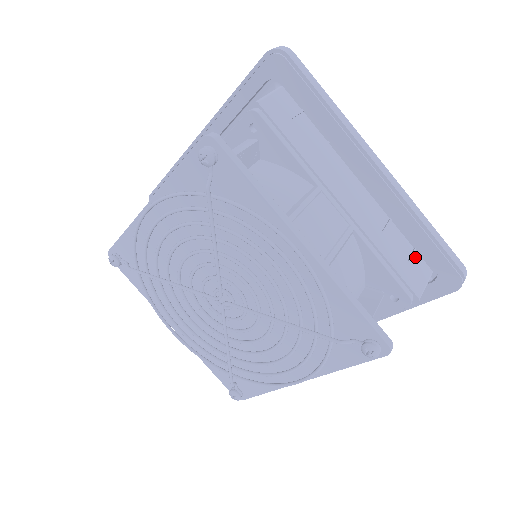
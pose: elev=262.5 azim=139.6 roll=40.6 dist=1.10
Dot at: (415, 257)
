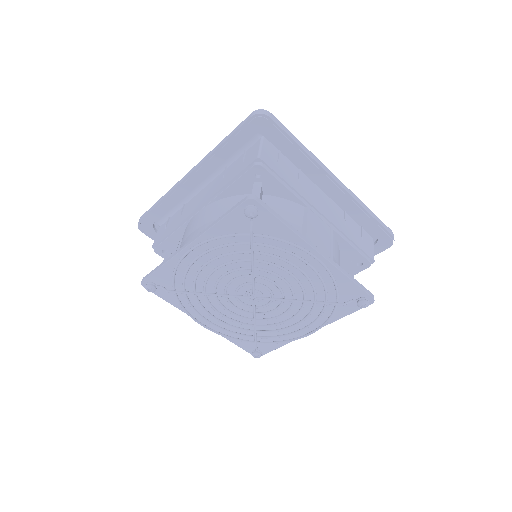
Dot at: (363, 233)
